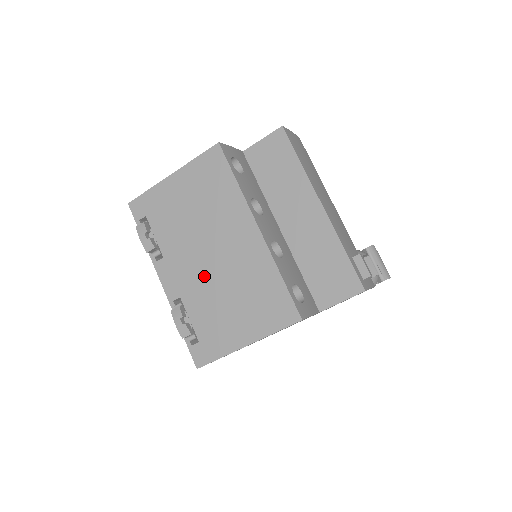
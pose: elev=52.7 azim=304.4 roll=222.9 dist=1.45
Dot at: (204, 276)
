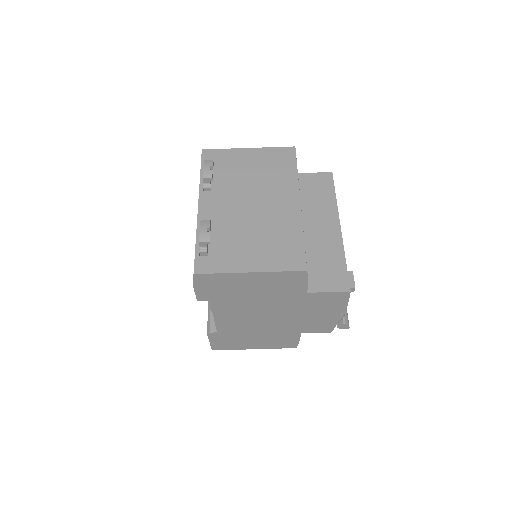
Dot at: (239, 214)
